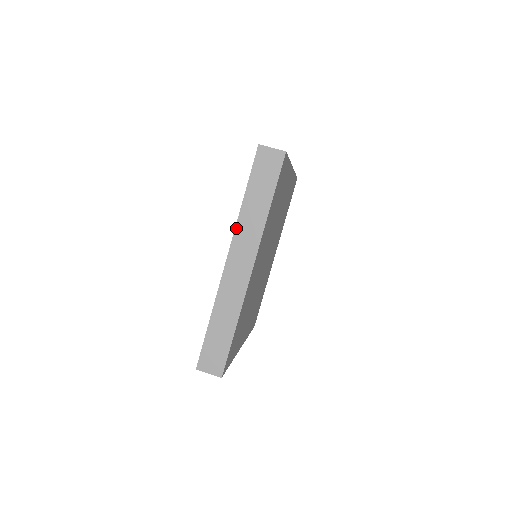
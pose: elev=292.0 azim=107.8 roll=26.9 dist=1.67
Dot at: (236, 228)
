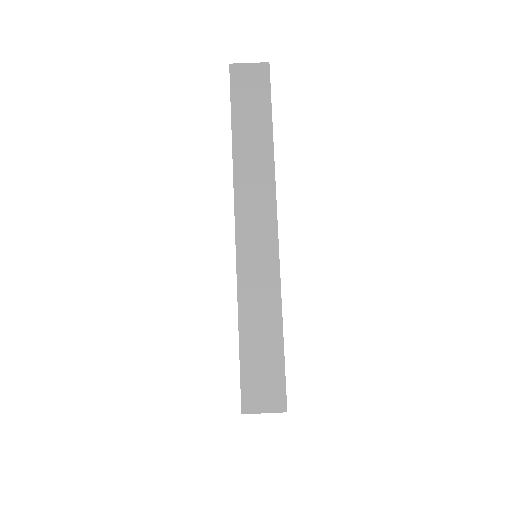
Dot at: (235, 179)
